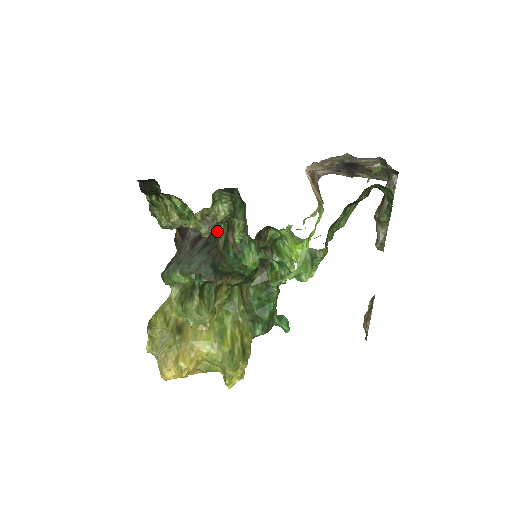
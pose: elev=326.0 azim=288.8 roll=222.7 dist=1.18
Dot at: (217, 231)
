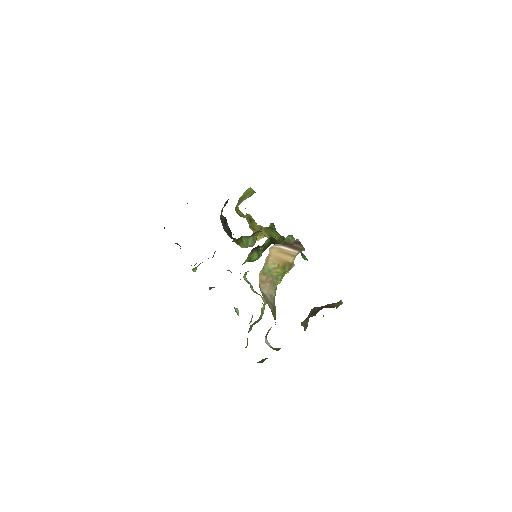
Dot at: occluded
